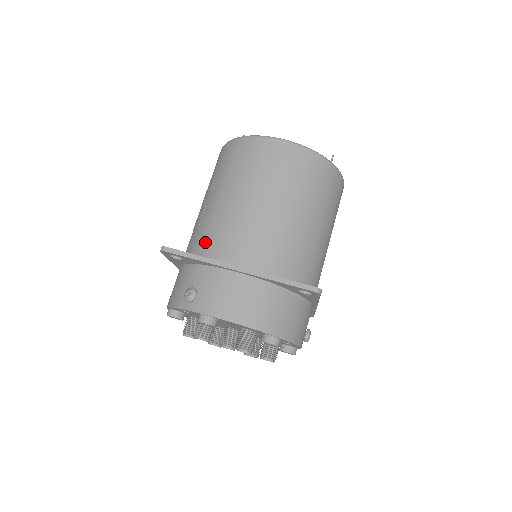
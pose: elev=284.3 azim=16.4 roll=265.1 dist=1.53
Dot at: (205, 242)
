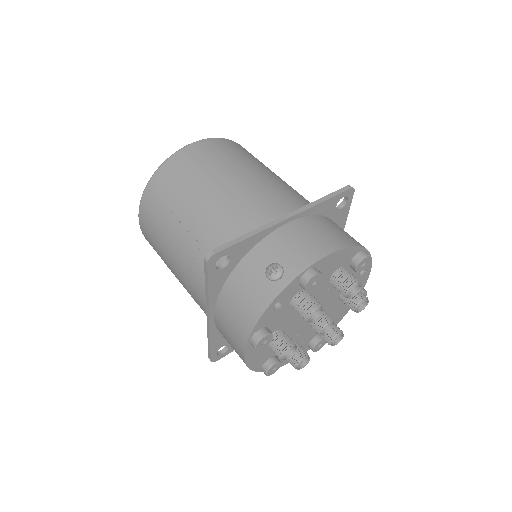
Dot at: (229, 238)
